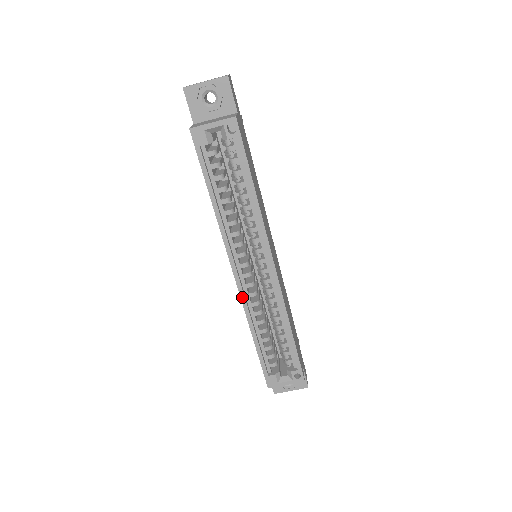
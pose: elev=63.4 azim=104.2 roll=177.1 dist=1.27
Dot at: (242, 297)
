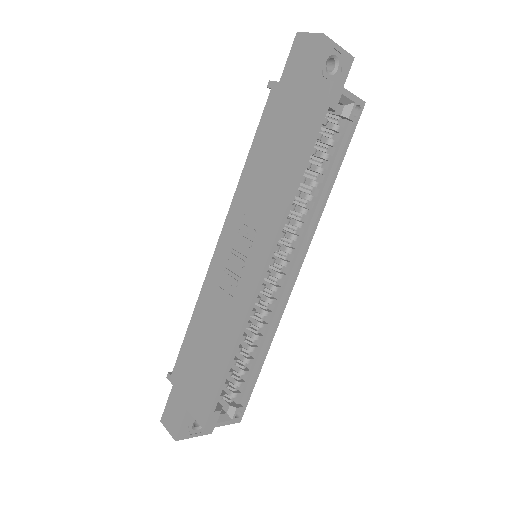
Dot at: (254, 300)
